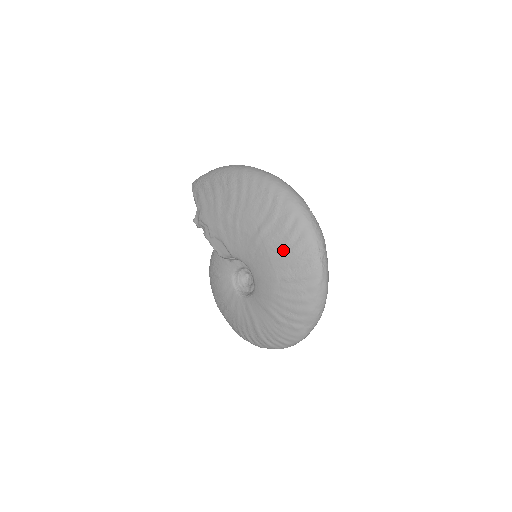
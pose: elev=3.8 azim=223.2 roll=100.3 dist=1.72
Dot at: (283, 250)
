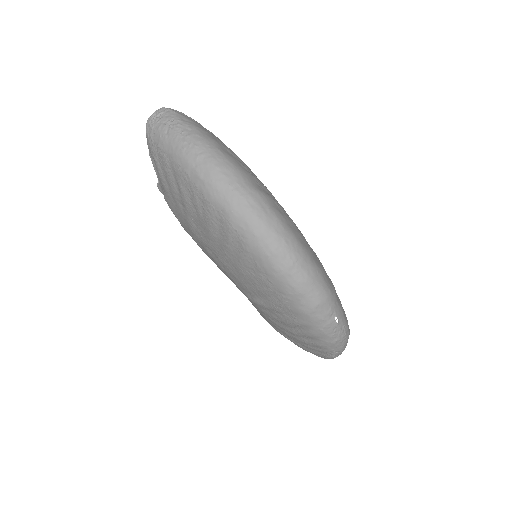
Dot at: (284, 330)
